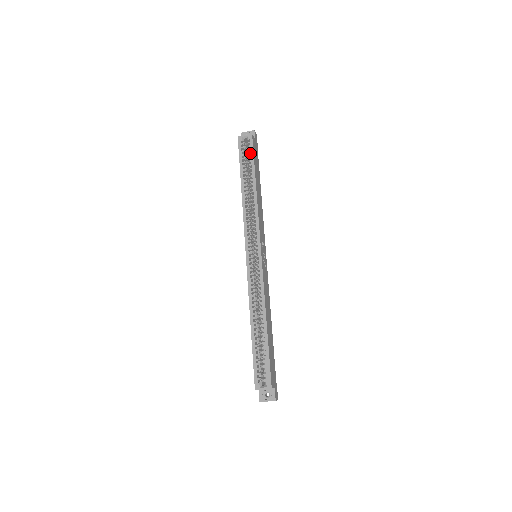
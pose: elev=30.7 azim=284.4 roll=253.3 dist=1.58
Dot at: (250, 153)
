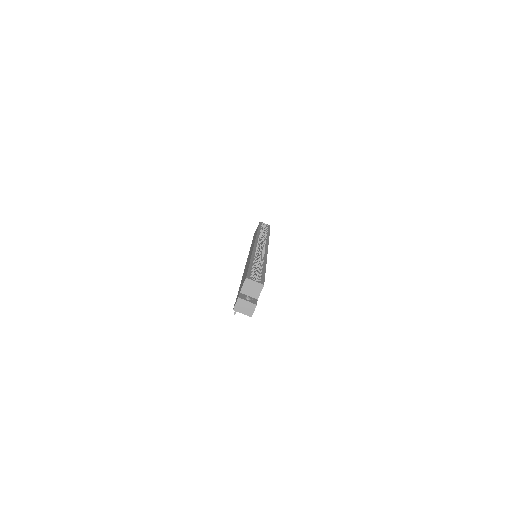
Dot at: (268, 228)
